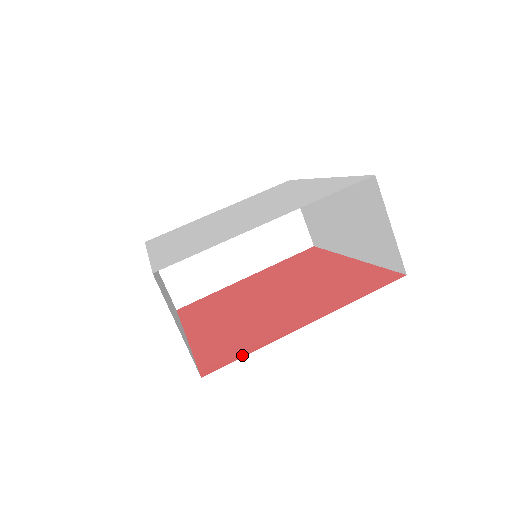
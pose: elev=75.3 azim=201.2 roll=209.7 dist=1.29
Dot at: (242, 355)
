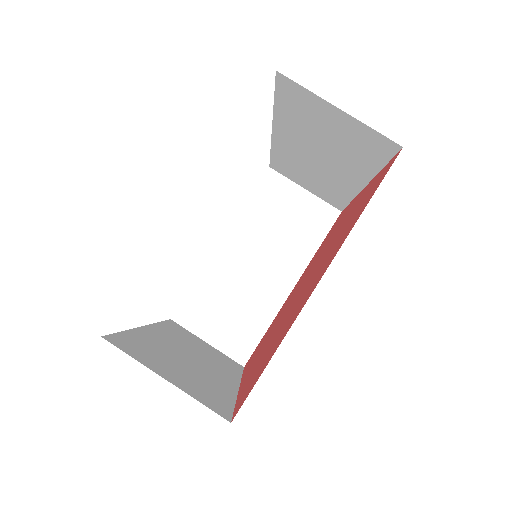
Dot at: (264, 367)
